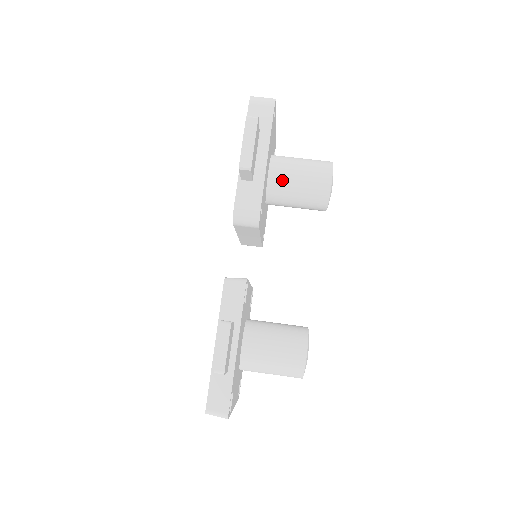
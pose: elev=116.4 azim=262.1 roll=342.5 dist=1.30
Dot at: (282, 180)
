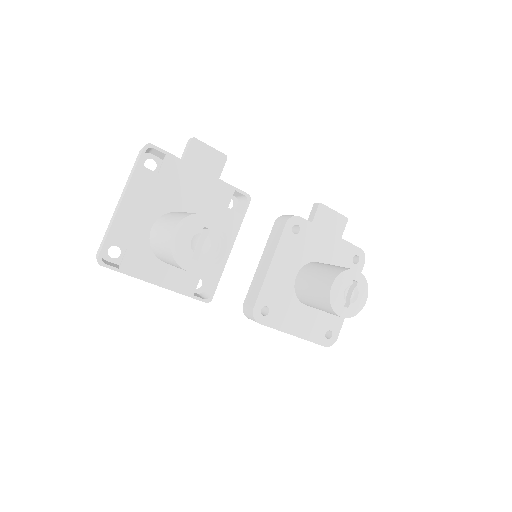
Dot at: occluded
